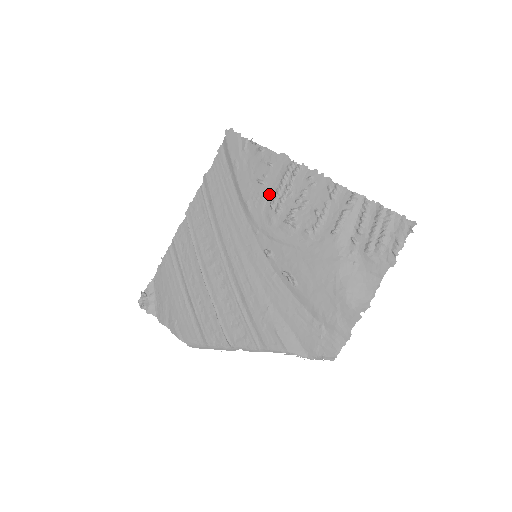
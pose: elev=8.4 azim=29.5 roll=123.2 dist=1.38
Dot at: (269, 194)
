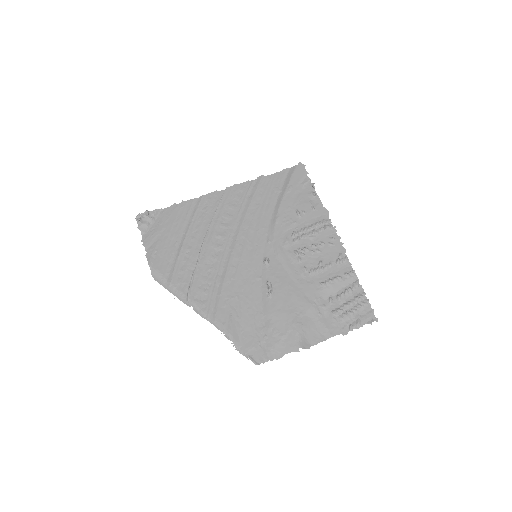
Dot at: (298, 225)
